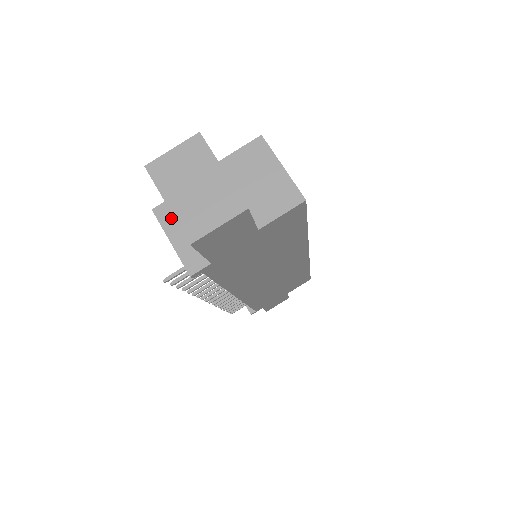
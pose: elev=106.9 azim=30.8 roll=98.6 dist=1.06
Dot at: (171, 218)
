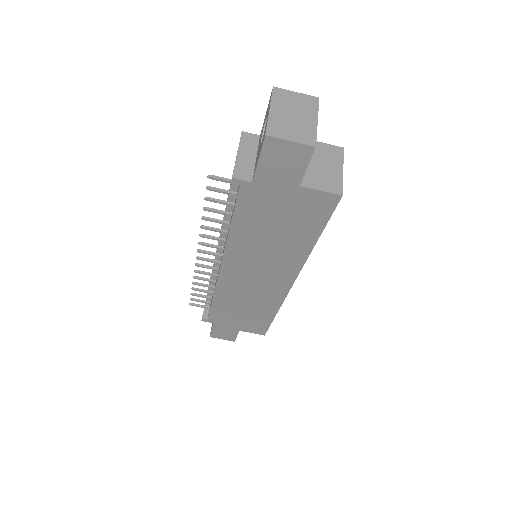
Dot at: (249, 144)
